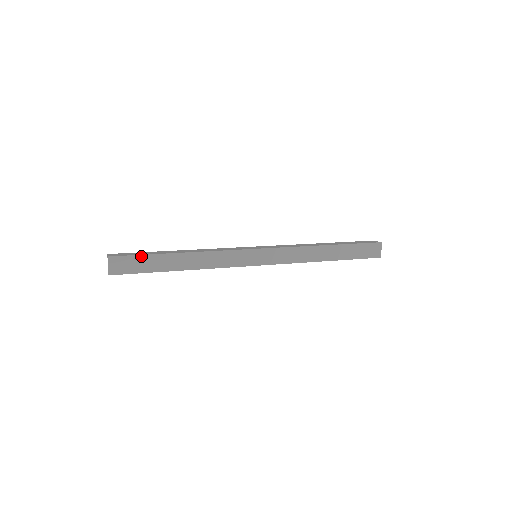
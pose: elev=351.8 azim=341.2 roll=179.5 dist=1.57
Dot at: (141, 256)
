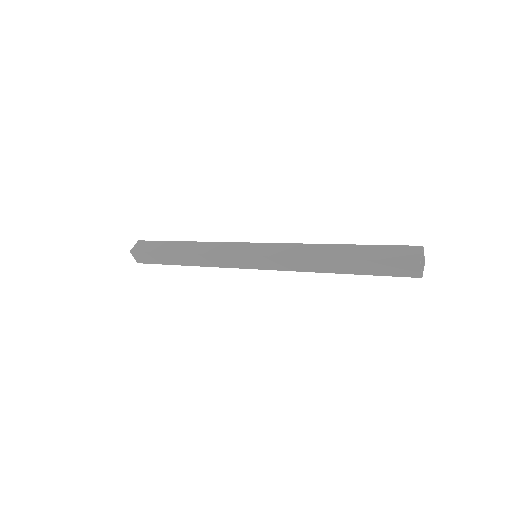
Dot at: (152, 253)
